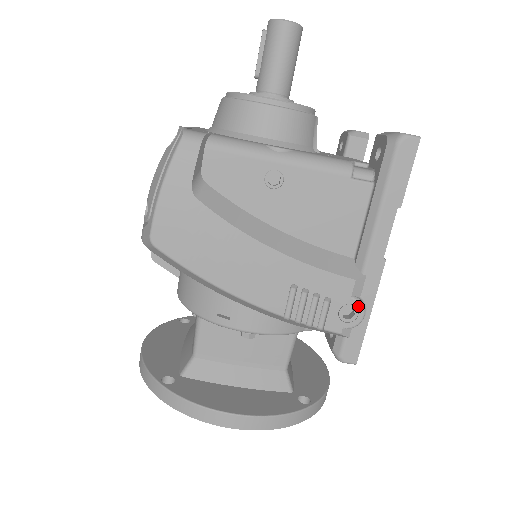
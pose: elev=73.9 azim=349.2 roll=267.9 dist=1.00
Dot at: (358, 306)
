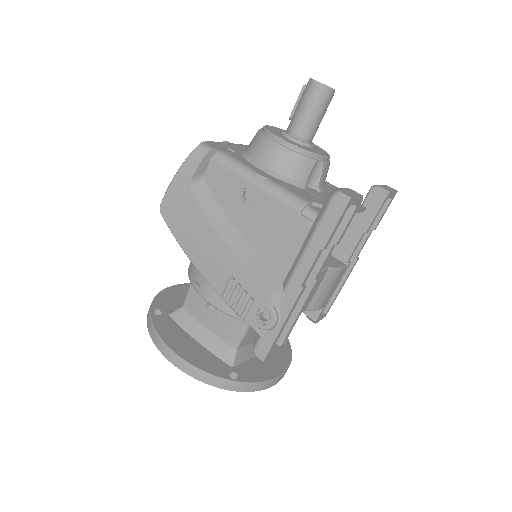
Dot at: (271, 314)
